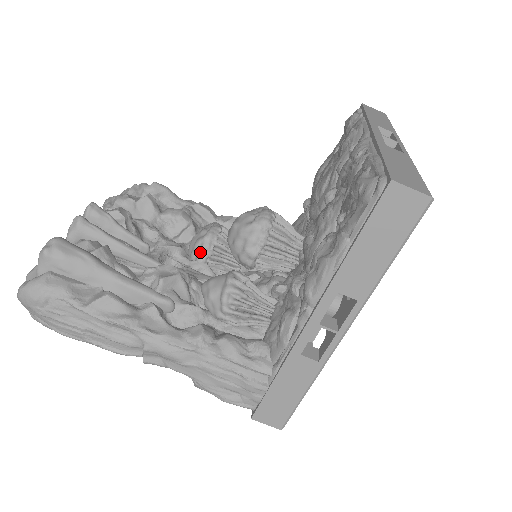
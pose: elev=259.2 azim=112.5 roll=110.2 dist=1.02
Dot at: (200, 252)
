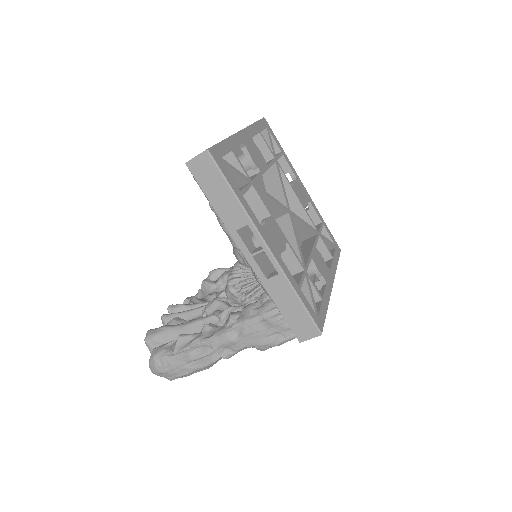
Dot at: occluded
